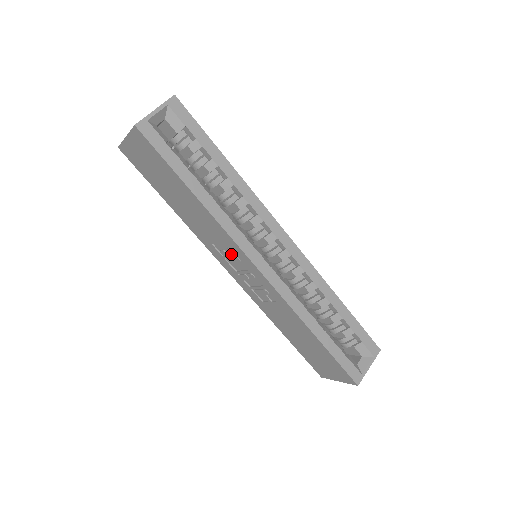
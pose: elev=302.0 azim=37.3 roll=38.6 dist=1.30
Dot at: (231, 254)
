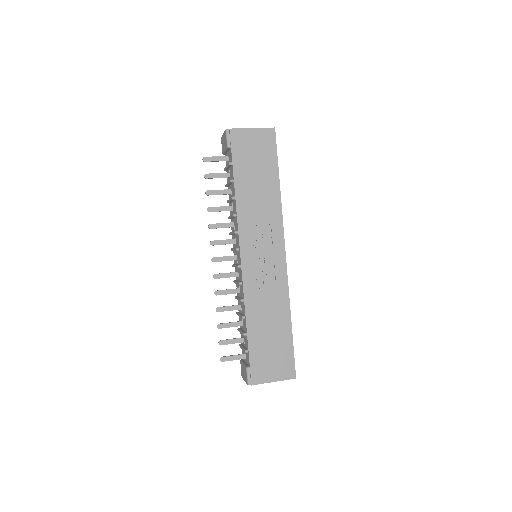
Dot at: (266, 237)
